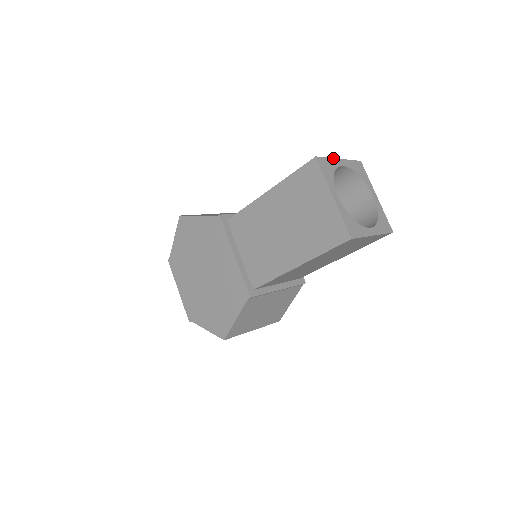
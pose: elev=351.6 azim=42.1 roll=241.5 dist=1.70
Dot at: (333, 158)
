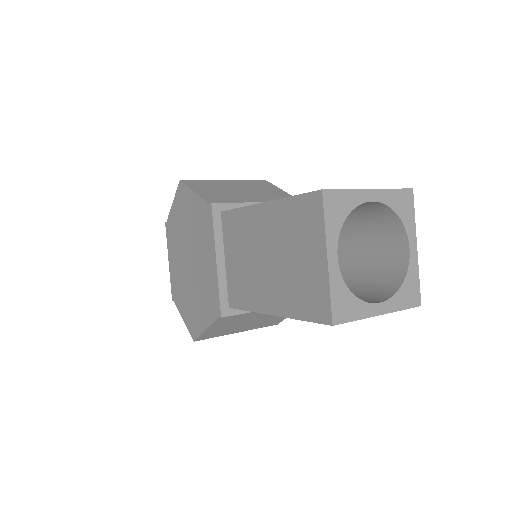
Dot at: (357, 189)
